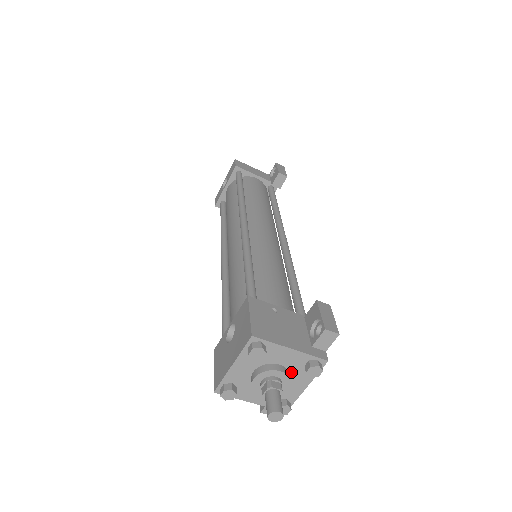
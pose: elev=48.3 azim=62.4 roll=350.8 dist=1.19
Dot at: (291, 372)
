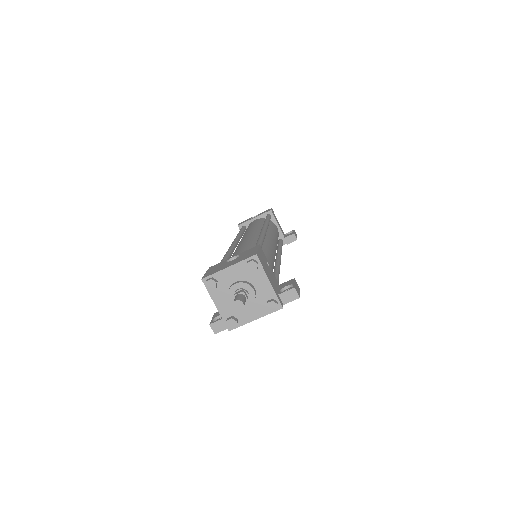
Dot at: (256, 300)
